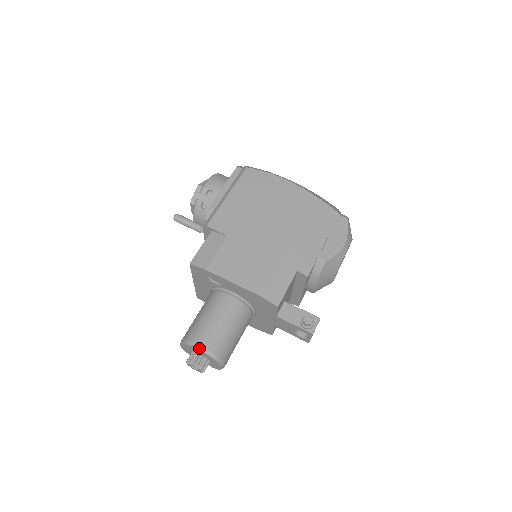
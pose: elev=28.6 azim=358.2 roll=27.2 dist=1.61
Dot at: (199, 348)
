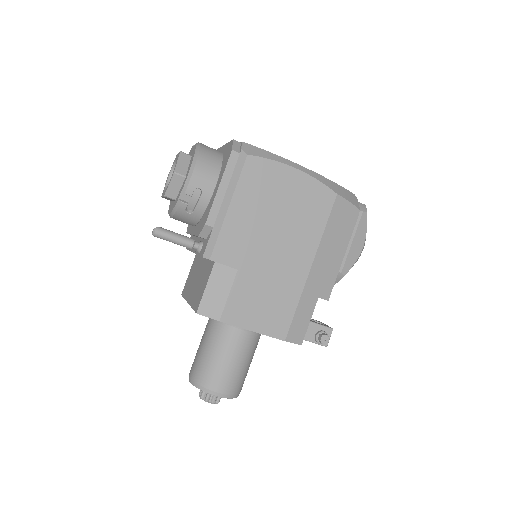
Dot at: (219, 396)
